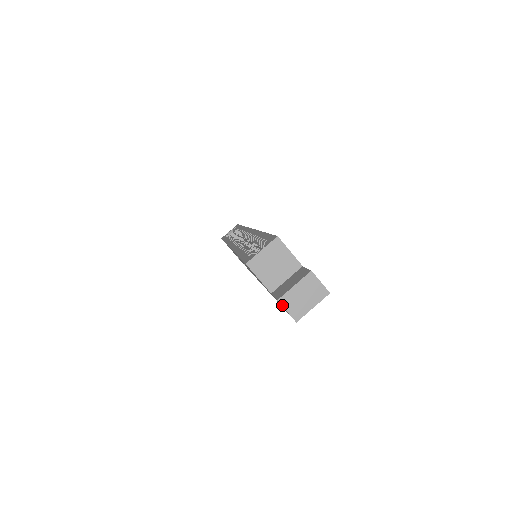
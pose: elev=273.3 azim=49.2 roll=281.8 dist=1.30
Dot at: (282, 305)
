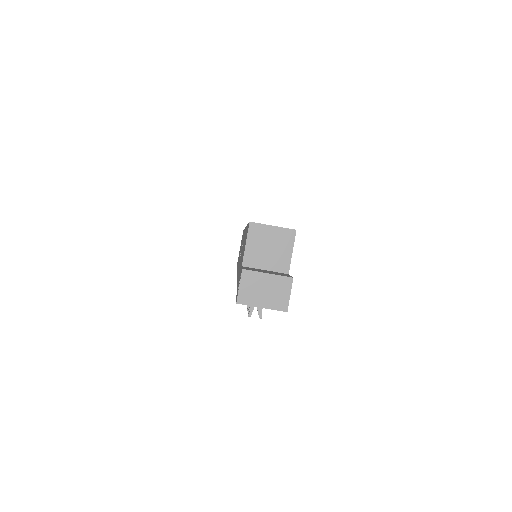
Dot at: (241, 277)
